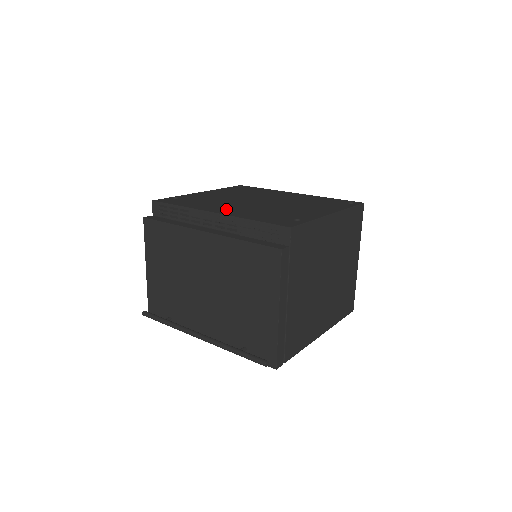
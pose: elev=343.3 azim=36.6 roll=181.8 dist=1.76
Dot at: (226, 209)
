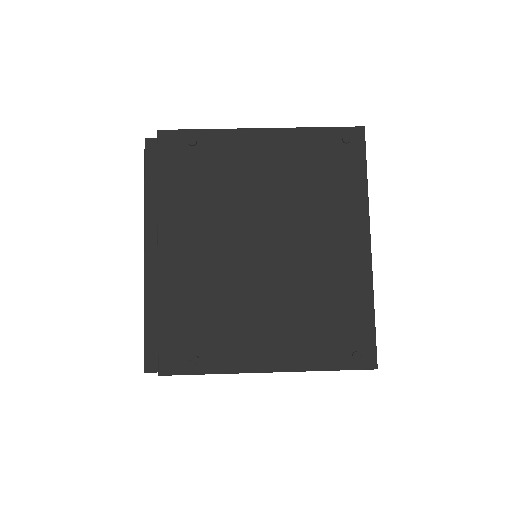
Dot at: (184, 248)
